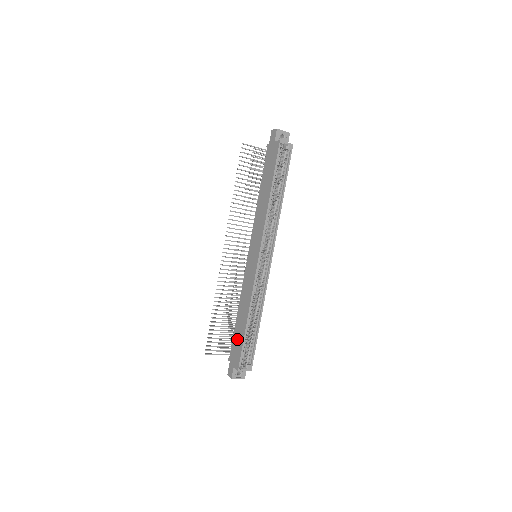
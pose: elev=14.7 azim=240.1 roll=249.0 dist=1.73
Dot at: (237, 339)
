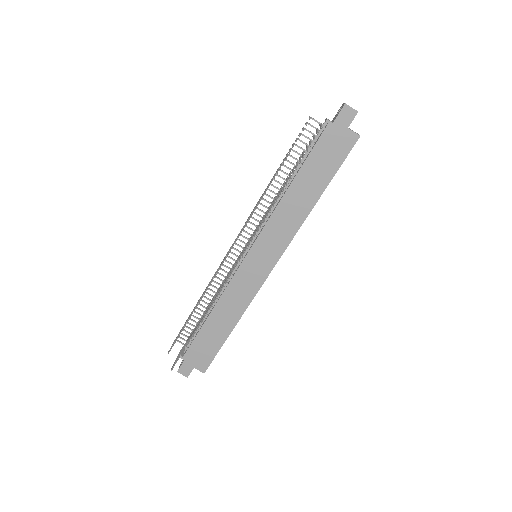
Dot at: (207, 342)
